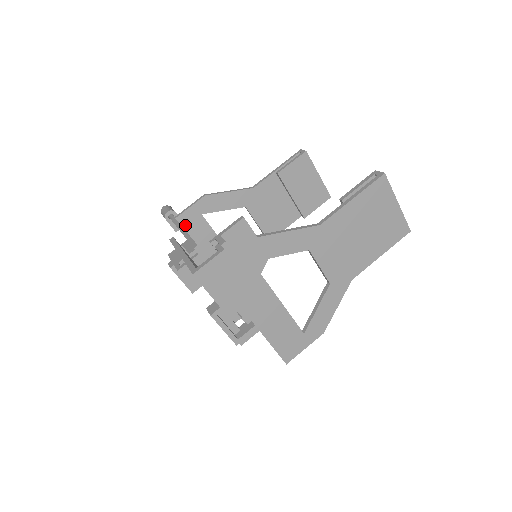
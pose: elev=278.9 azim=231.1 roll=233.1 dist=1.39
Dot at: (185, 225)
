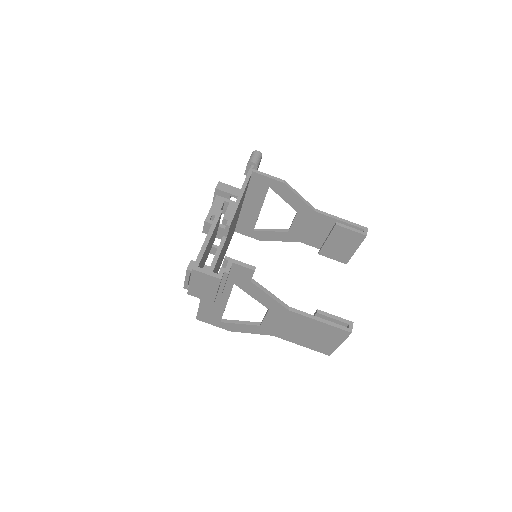
Dot at: (253, 180)
